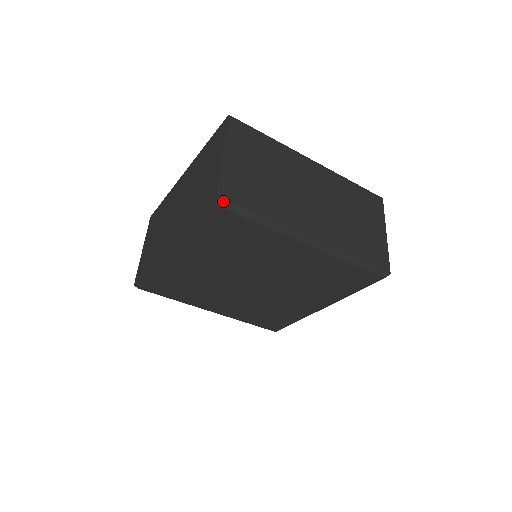
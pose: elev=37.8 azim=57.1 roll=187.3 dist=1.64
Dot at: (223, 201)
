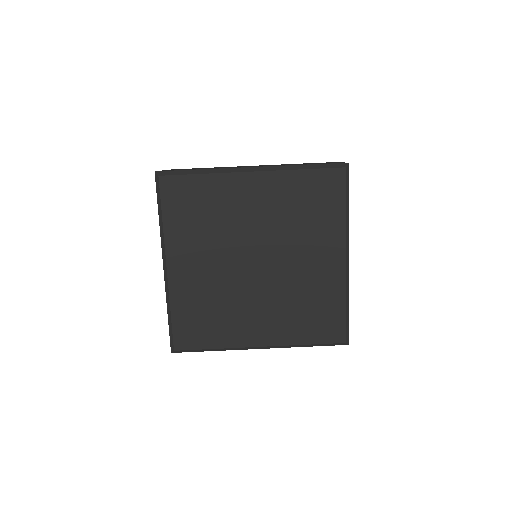
Dot at: (161, 172)
